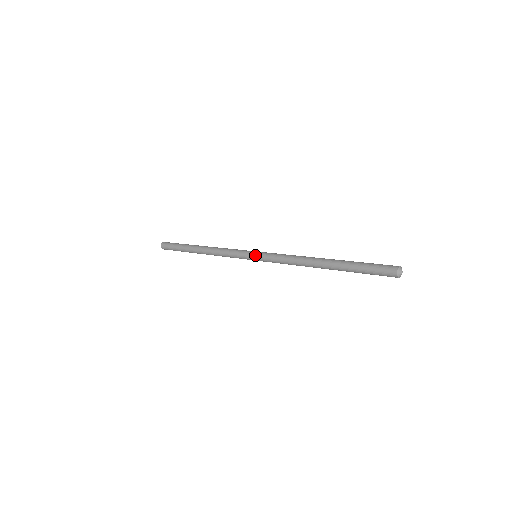
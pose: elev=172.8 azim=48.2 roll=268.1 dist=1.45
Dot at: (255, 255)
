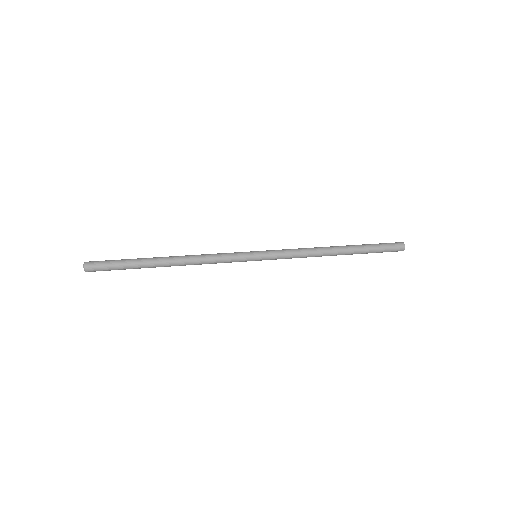
Dot at: (260, 253)
